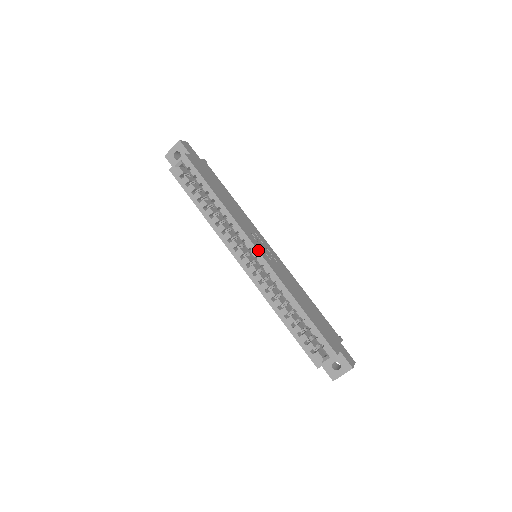
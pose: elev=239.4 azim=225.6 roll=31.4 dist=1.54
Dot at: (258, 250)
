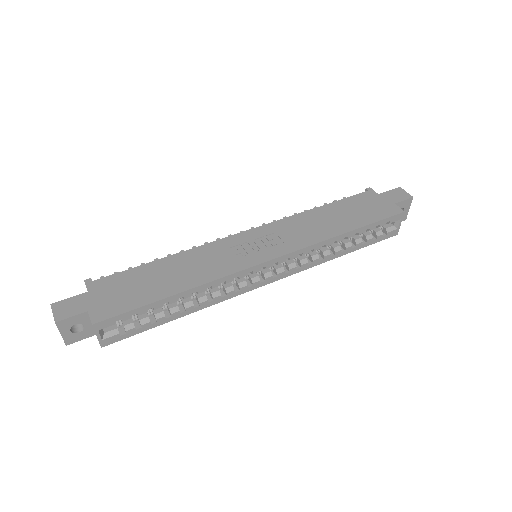
Dot at: (269, 260)
